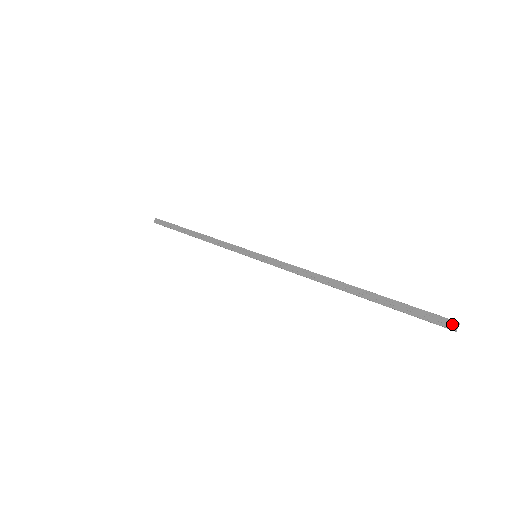
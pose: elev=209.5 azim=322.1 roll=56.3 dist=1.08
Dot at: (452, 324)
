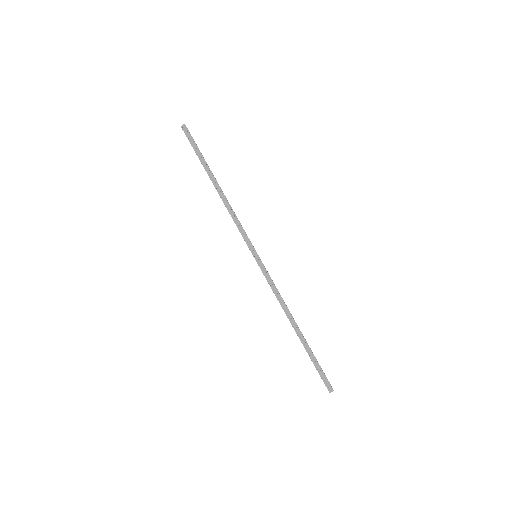
Dot at: (331, 389)
